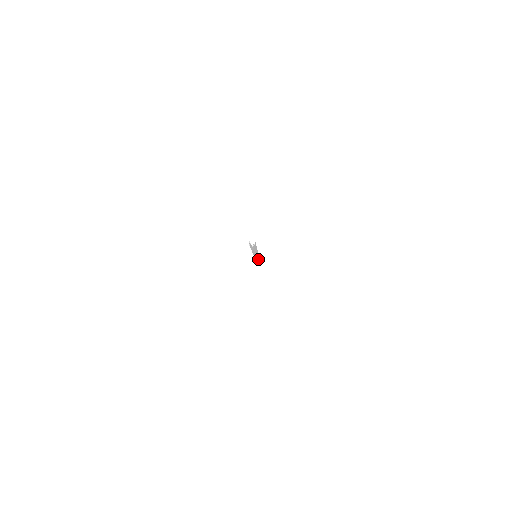
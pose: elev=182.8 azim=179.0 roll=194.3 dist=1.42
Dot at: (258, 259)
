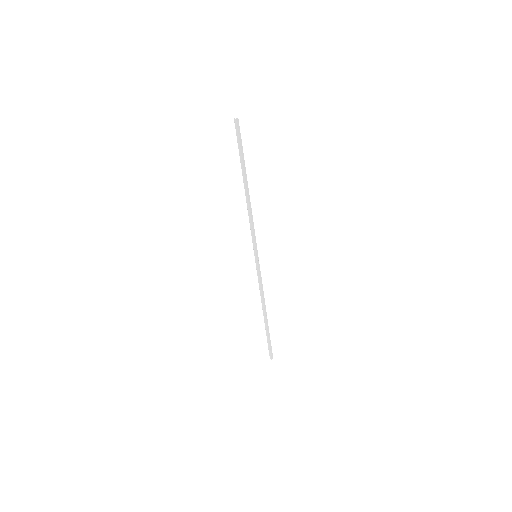
Dot at: (264, 306)
